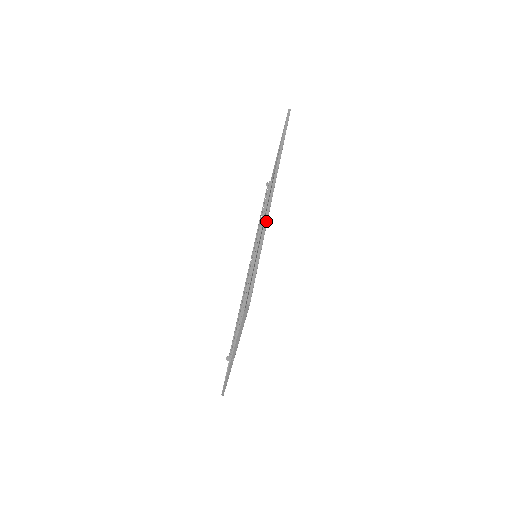
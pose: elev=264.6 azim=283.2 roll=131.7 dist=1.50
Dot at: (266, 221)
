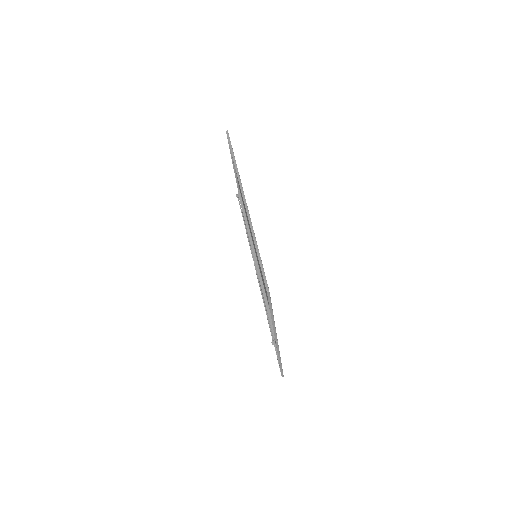
Dot at: (251, 225)
